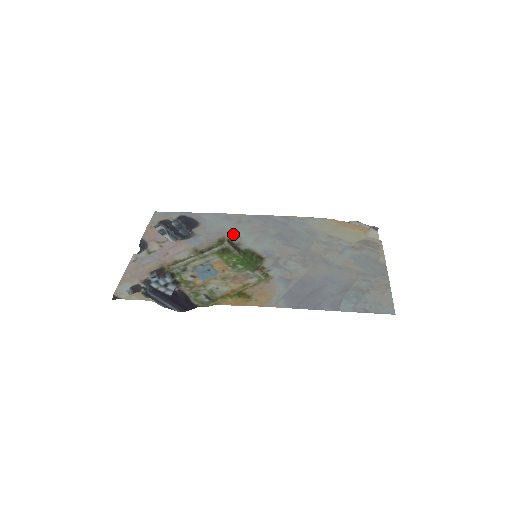
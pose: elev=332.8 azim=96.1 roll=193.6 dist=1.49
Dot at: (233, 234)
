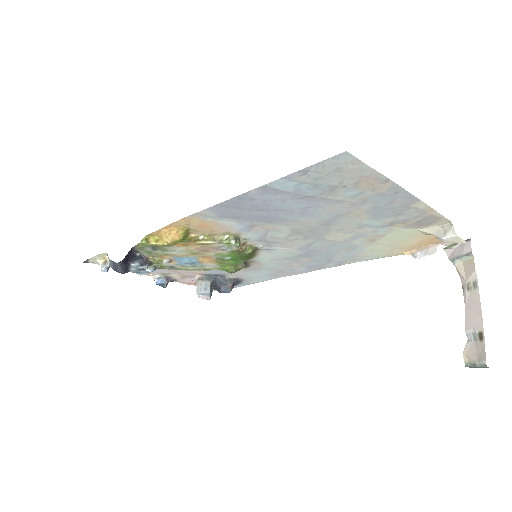
Dot at: (259, 267)
